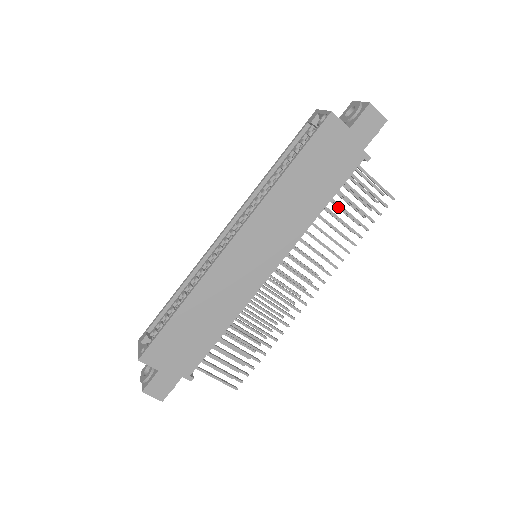
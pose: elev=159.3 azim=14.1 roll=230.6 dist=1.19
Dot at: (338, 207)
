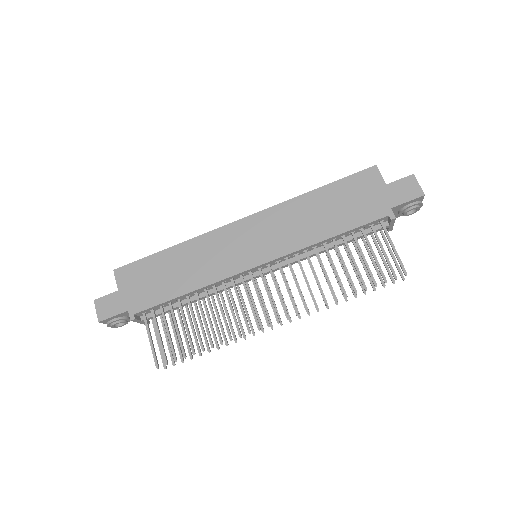
Dot at: (352, 263)
